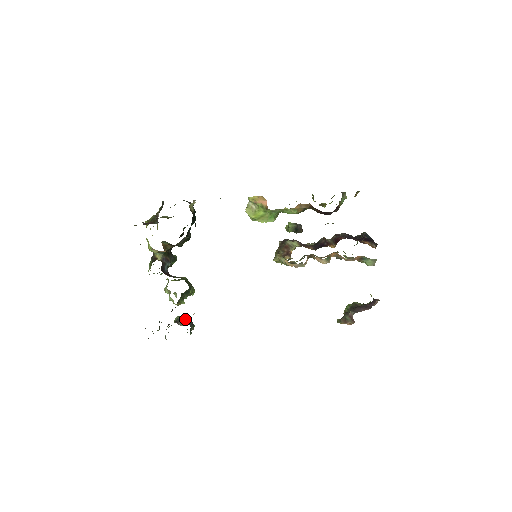
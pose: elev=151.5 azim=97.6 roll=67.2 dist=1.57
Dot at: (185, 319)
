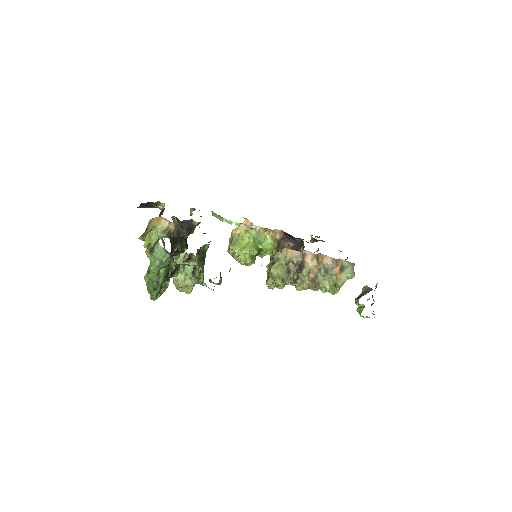
Dot at: occluded
